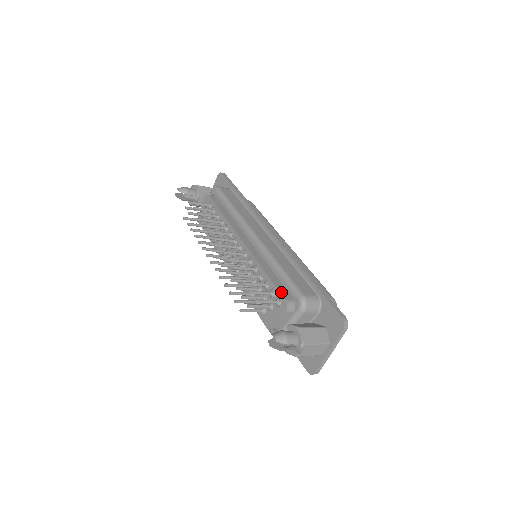
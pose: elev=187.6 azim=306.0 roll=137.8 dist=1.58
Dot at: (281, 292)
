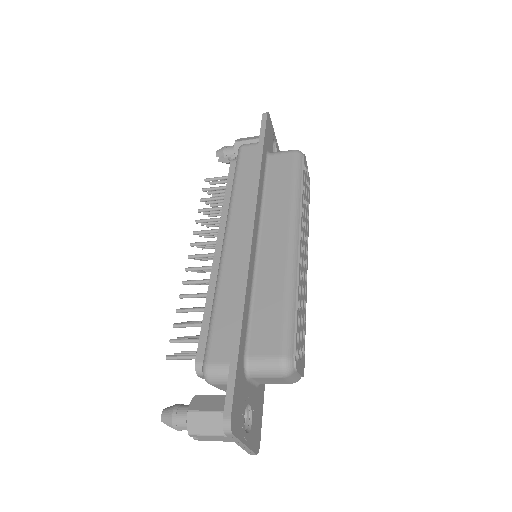
Dot at: (199, 346)
